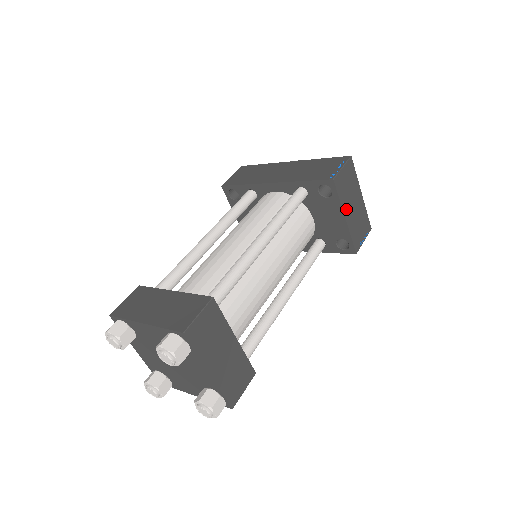
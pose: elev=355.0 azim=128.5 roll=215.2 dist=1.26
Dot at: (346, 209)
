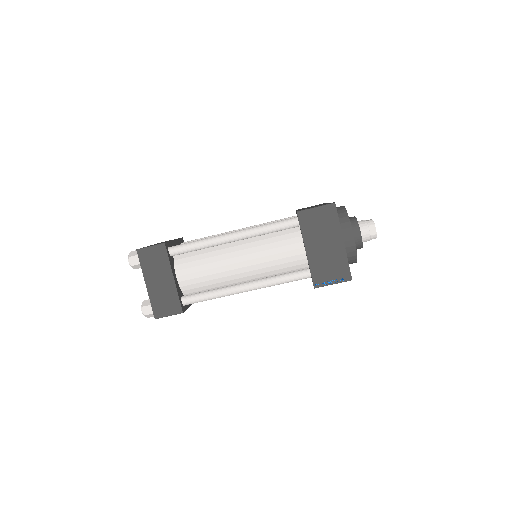
Dot at: (310, 243)
